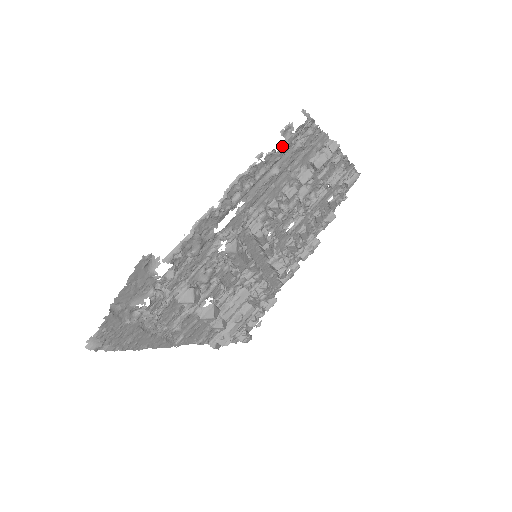
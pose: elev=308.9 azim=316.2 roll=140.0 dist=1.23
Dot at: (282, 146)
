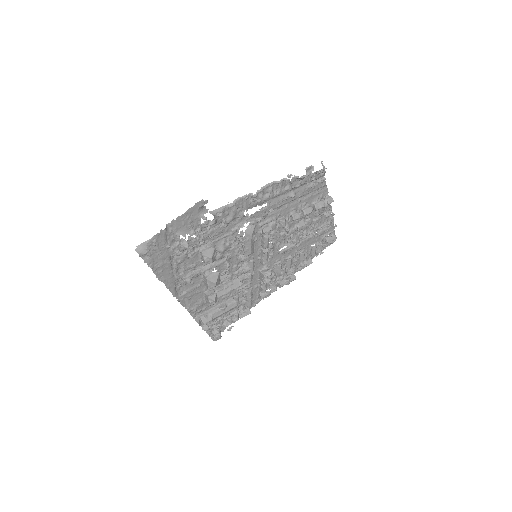
Dot at: (303, 179)
